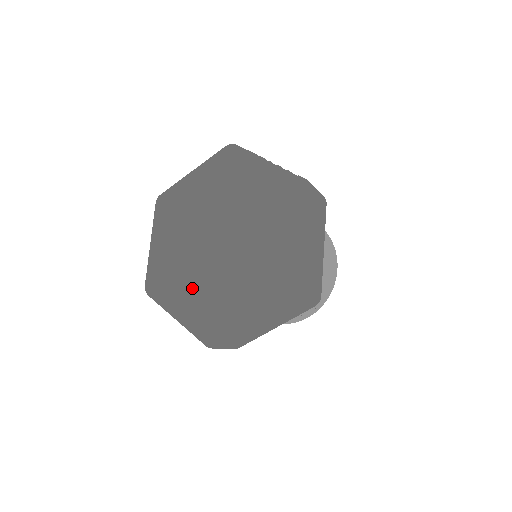
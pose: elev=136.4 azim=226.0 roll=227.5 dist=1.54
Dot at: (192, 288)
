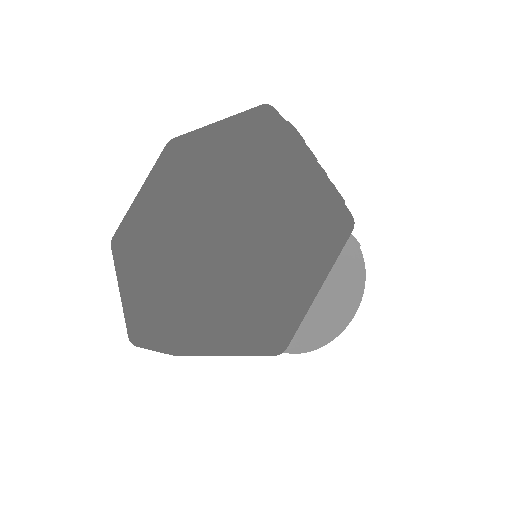
Dot at: (147, 263)
